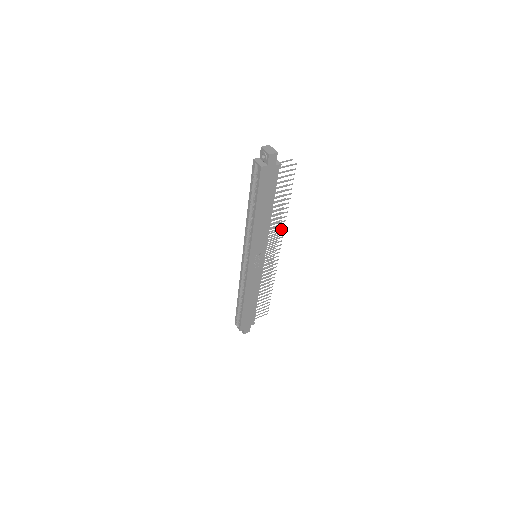
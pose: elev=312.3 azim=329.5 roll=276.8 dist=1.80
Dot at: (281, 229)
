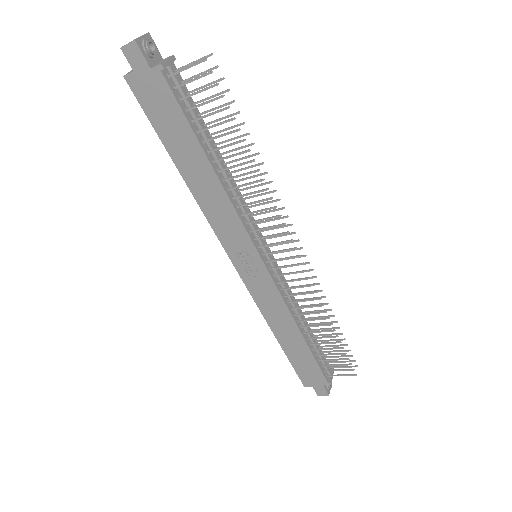
Dot at: (270, 207)
